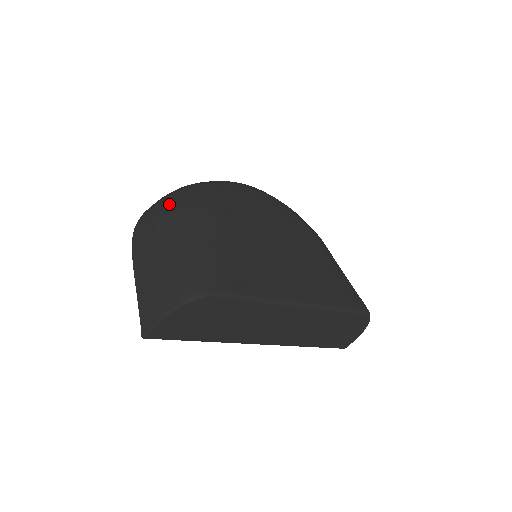
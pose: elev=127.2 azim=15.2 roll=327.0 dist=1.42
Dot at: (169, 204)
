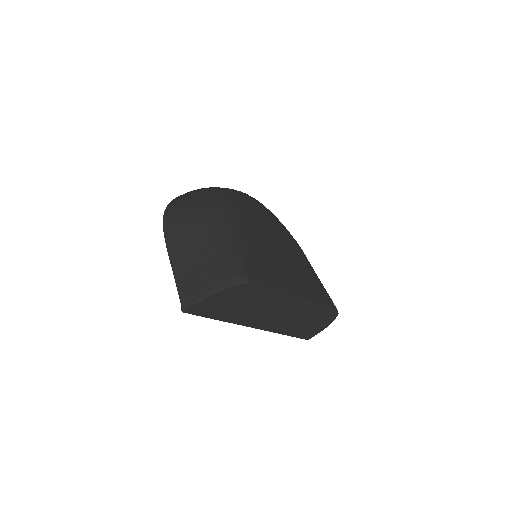
Dot at: (199, 203)
